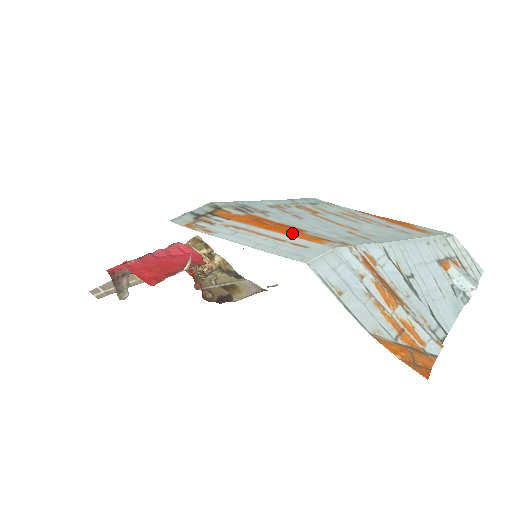
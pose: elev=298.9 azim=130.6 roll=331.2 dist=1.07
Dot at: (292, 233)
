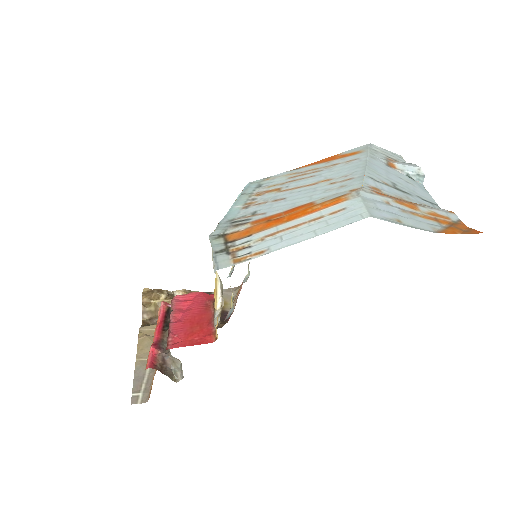
Dot at: (314, 209)
